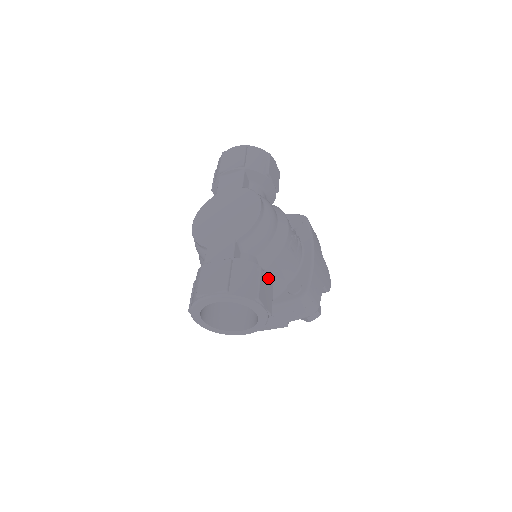
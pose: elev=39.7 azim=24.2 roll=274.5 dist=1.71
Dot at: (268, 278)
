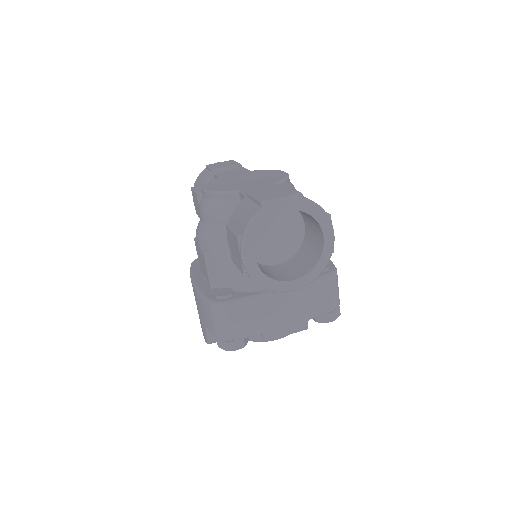
Dot at: occluded
